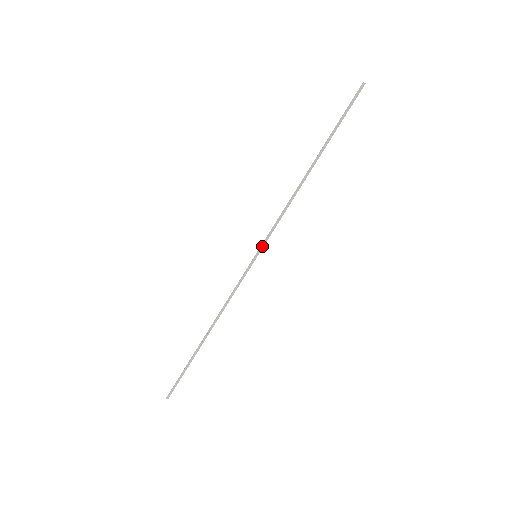
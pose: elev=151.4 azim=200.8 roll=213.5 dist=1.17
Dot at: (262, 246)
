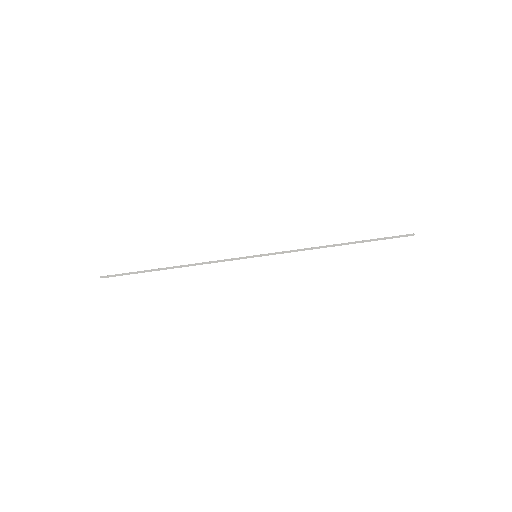
Dot at: (266, 254)
